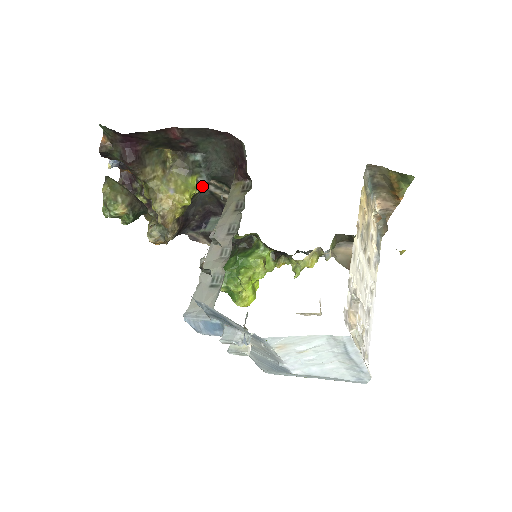
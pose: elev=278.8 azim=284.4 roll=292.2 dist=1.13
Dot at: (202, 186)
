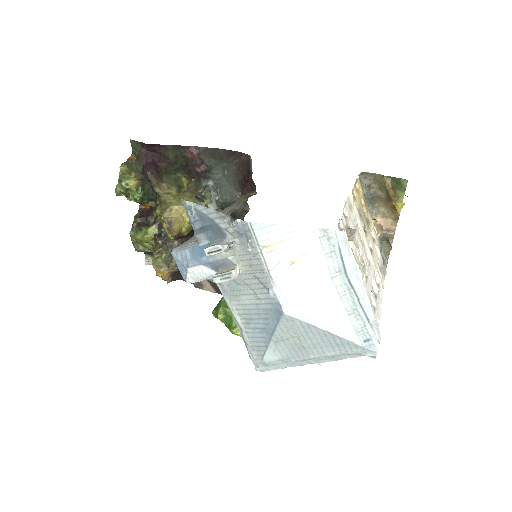
Dot at: occluded
